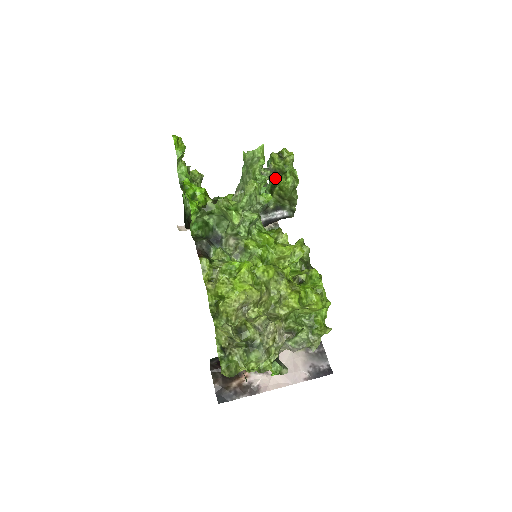
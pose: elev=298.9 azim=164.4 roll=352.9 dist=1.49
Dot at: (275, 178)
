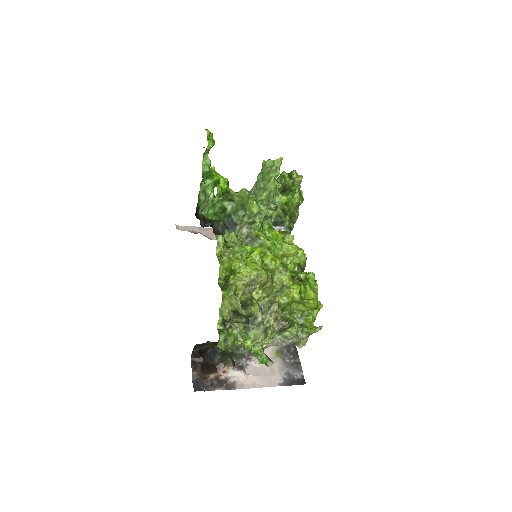
Dot at: (282, 193)
